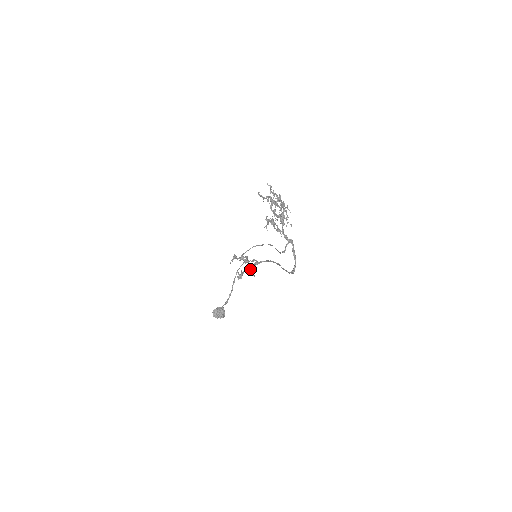
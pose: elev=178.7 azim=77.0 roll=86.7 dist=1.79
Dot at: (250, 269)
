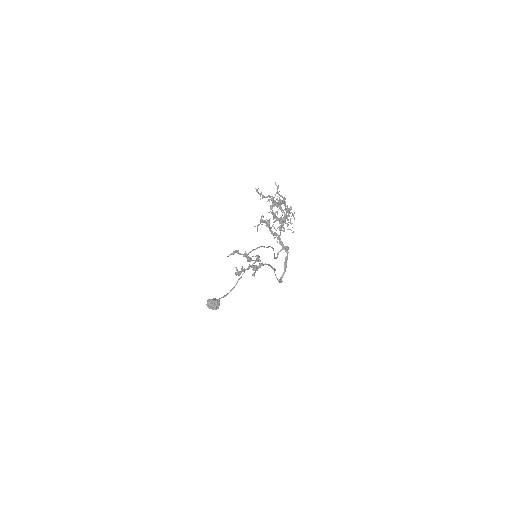
Dot at: (254, 269)
